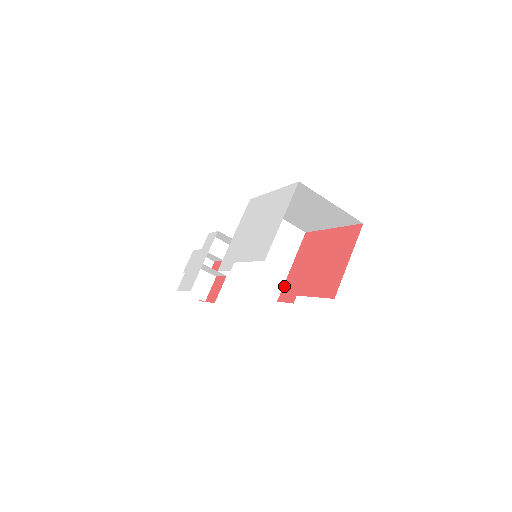
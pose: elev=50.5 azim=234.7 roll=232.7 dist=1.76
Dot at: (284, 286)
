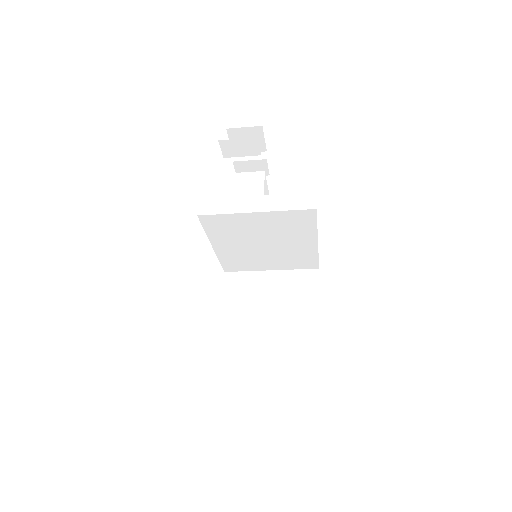
Dot at: occluded
